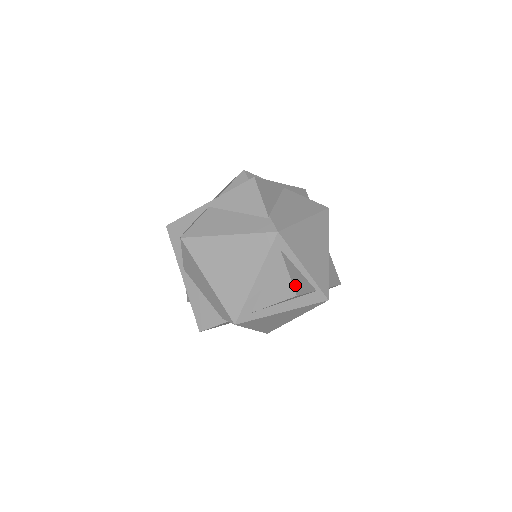
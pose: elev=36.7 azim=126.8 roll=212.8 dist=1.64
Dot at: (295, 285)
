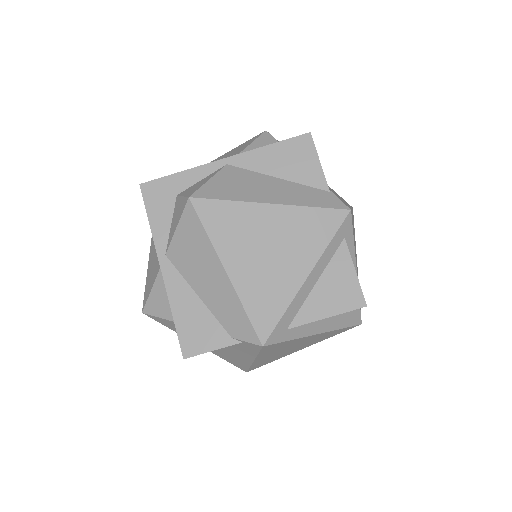
Dot at: (361, 291)
